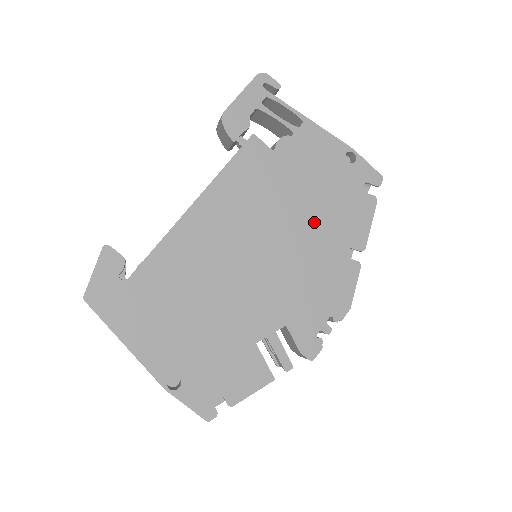
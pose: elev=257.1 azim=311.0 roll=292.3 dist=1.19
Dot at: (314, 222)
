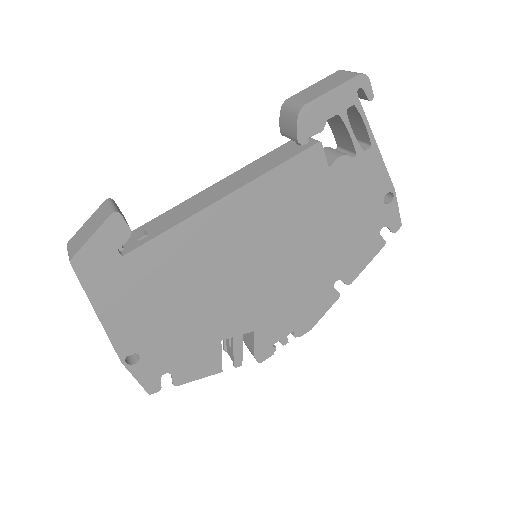
Dot at: (325, 249)
